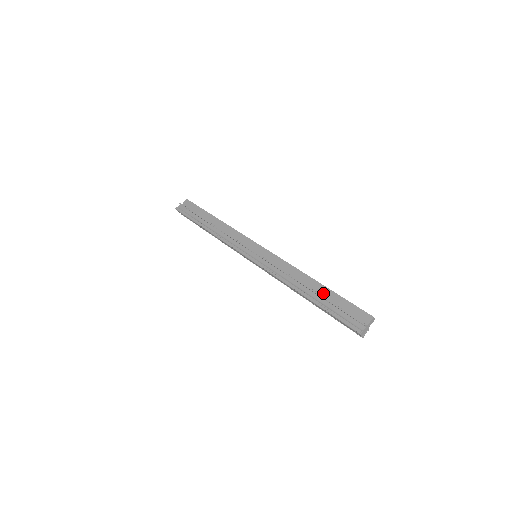
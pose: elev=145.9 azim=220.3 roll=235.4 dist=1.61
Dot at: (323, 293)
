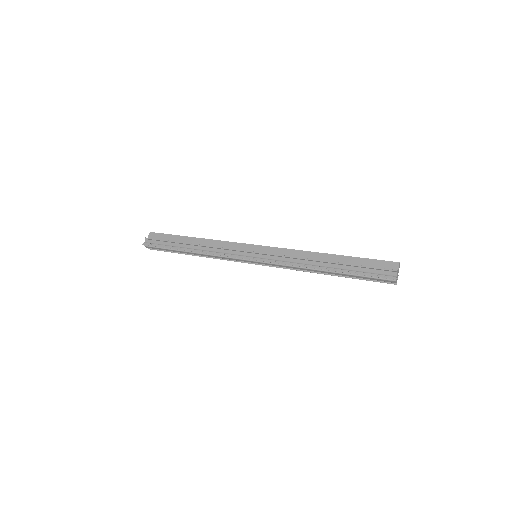
Dot at: (342, 261)
